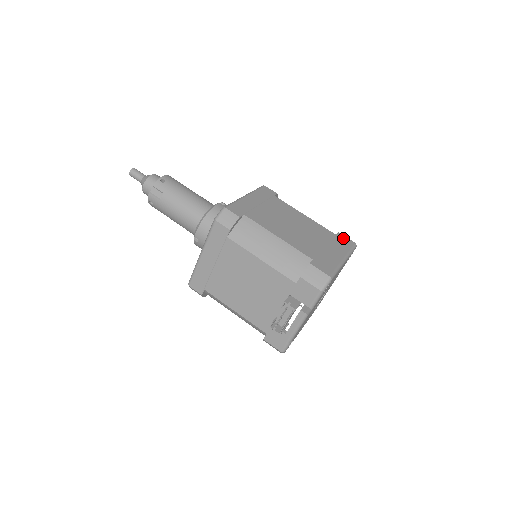
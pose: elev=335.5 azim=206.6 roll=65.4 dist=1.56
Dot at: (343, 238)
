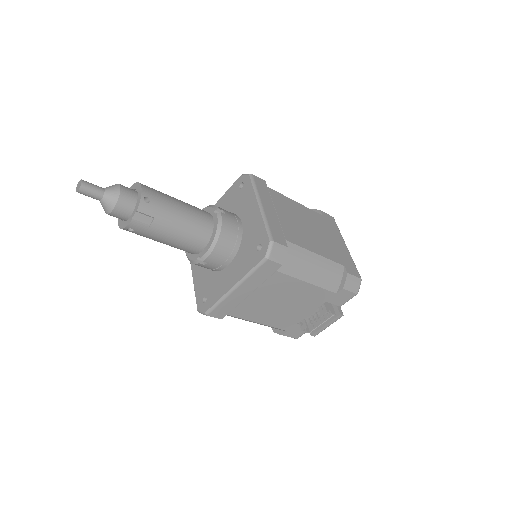
Dot at: (327, 217)
